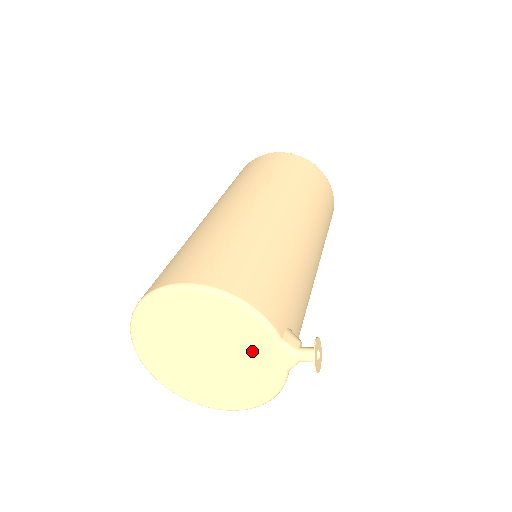
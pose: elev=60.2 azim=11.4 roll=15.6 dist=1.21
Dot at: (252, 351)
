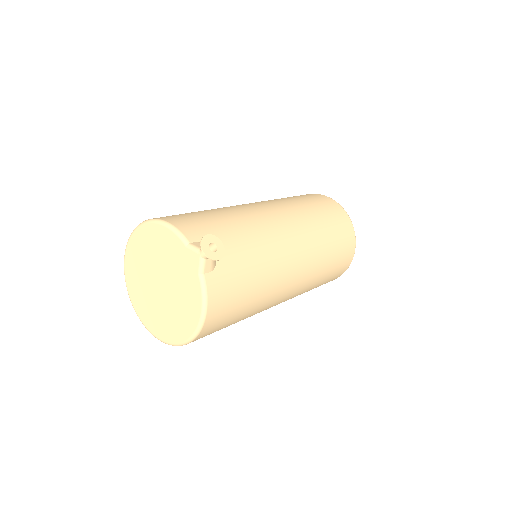
Dot at: (178, 263)
